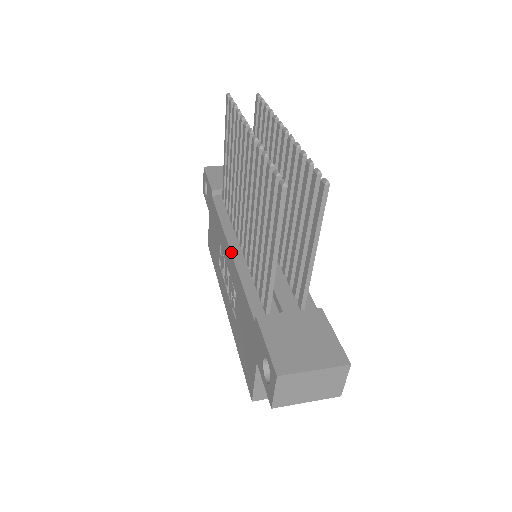
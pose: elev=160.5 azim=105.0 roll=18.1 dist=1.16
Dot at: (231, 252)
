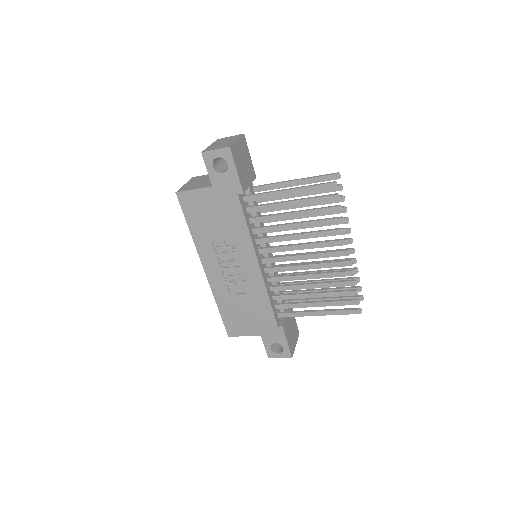
Dot at: (261, 270)
